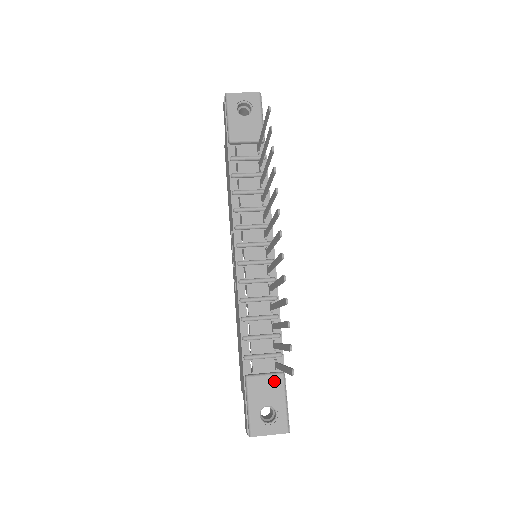
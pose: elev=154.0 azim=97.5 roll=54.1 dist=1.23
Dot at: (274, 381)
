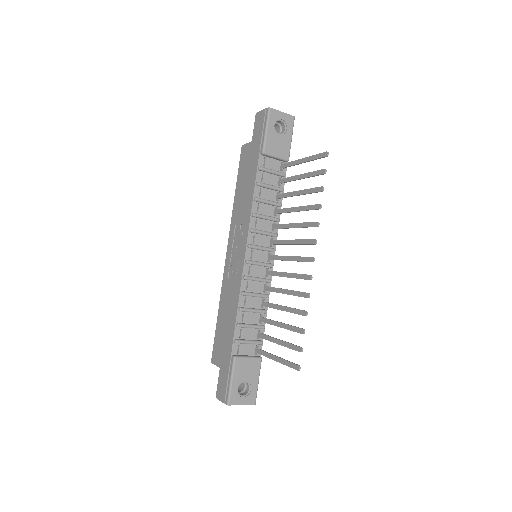
Dot at: (254, 363)
